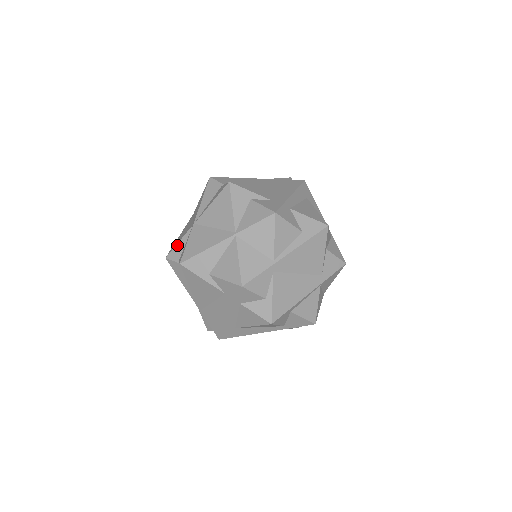
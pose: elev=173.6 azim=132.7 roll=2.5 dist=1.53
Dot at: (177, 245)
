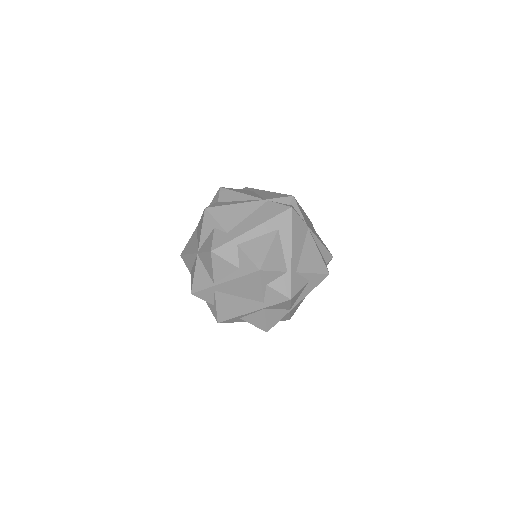
Dot at: occluded
